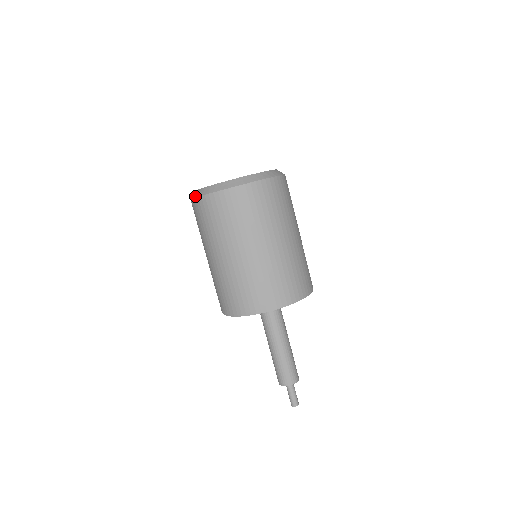
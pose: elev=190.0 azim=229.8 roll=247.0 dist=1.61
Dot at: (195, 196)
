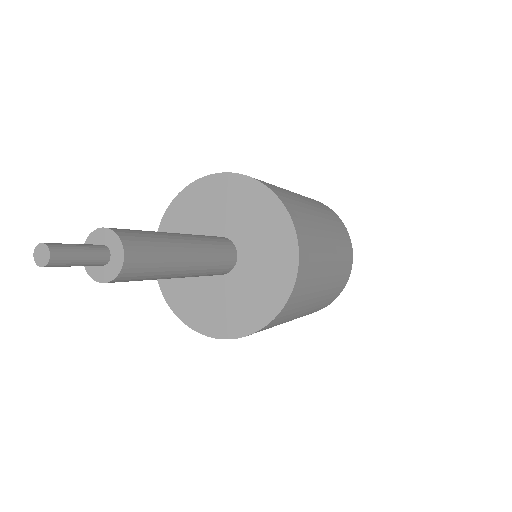
Dot at: occluded
